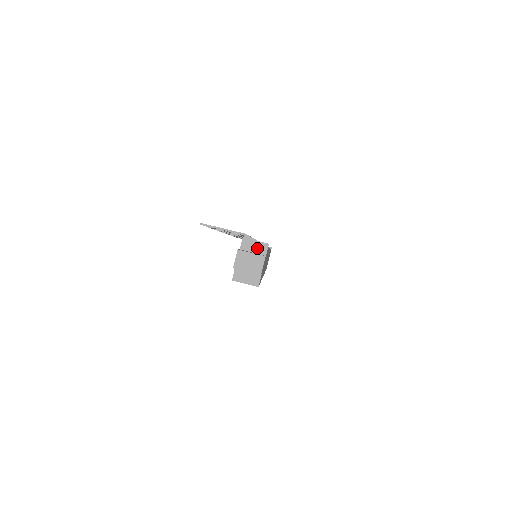
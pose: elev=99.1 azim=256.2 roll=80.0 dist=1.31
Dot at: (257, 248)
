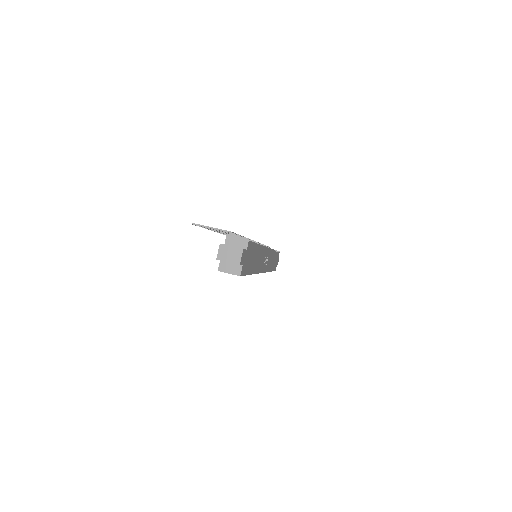
Dot at: (239, 243)
